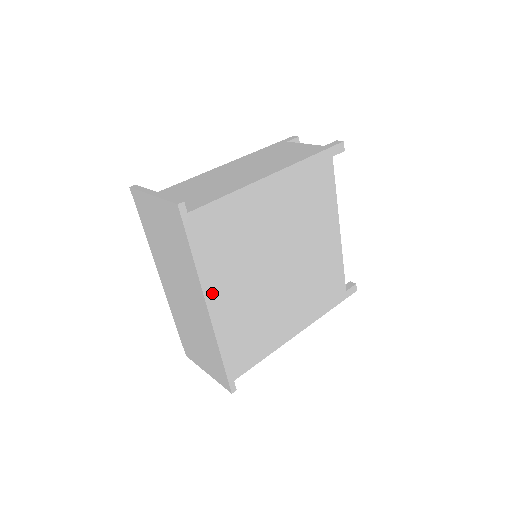
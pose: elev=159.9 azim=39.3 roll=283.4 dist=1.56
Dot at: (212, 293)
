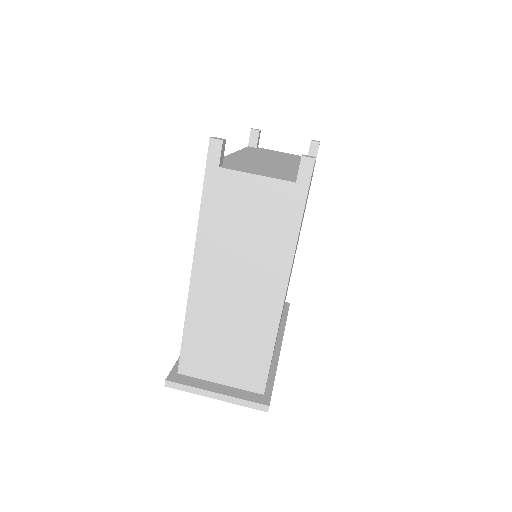
Dot at: occluded
